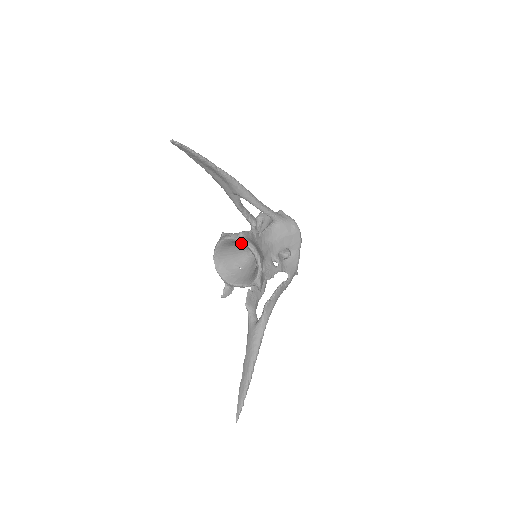
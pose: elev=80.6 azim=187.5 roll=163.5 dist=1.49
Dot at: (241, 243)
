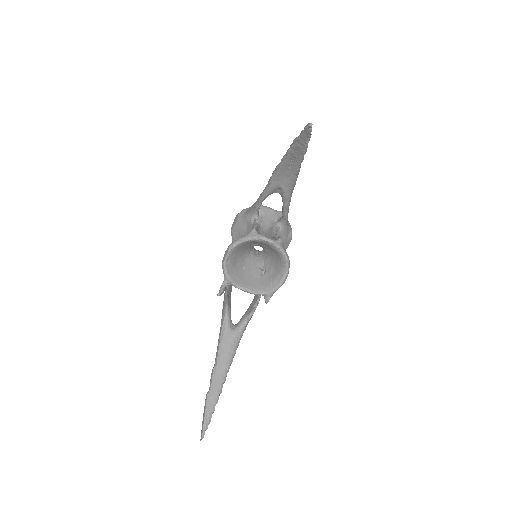
Dot at: (279, 251)
